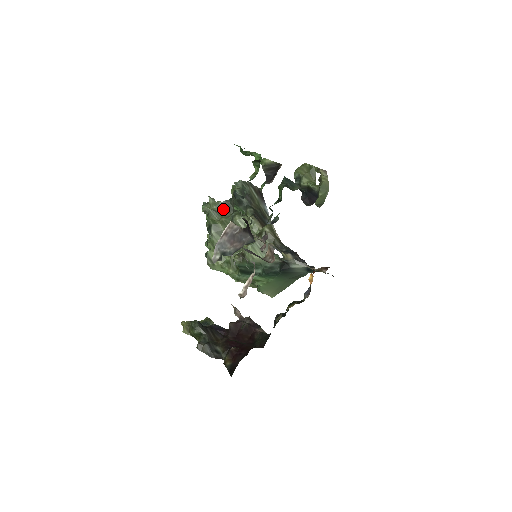
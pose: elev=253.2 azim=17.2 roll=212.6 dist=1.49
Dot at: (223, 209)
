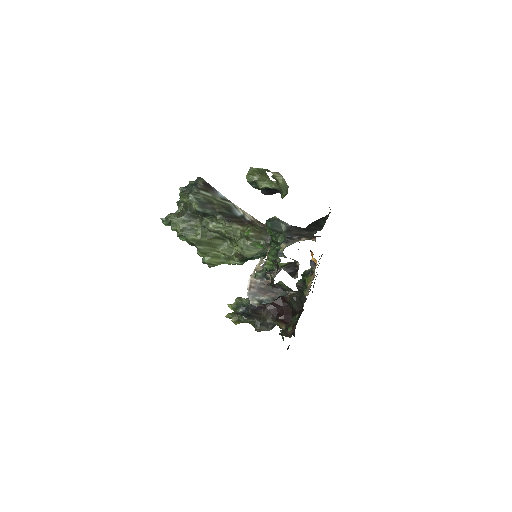
Dot at: (189, 221)
